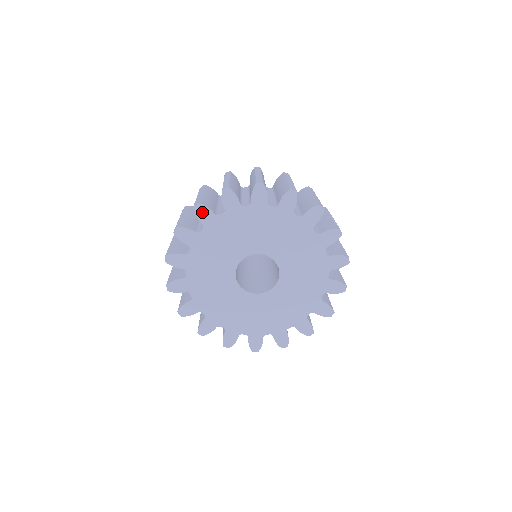
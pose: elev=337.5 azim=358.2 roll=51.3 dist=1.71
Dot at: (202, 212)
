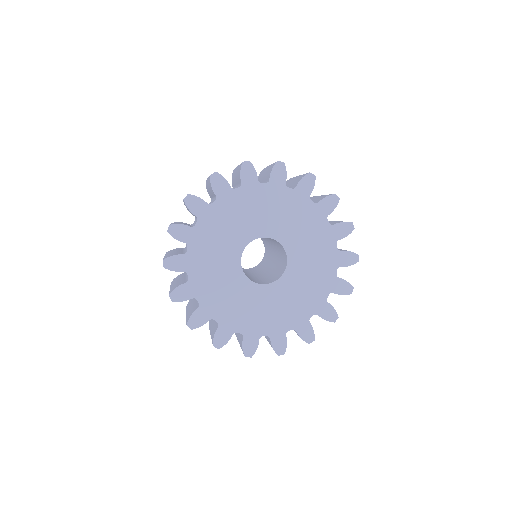
Dot at: (178, 232)
